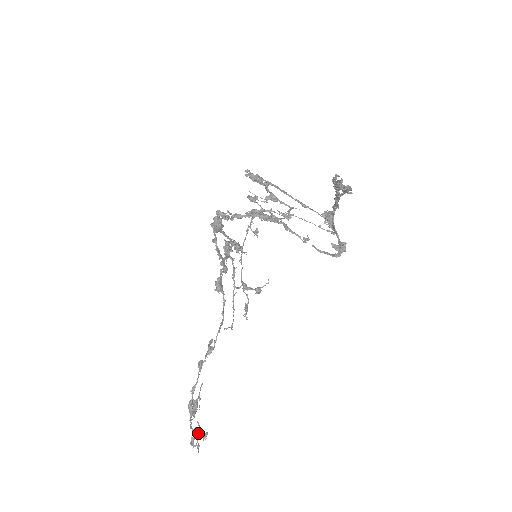
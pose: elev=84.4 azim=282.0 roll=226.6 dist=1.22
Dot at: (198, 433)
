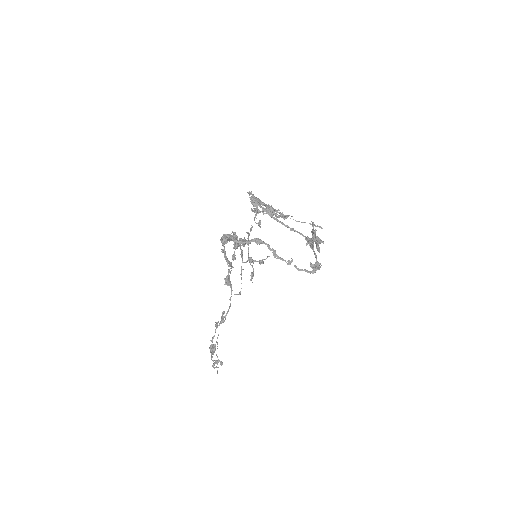
Dot at: (217, 362)
